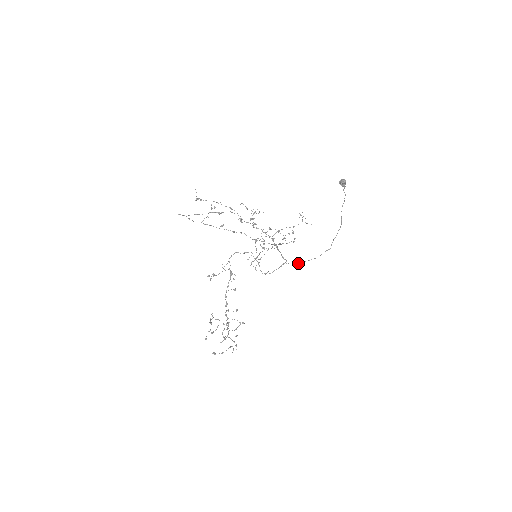
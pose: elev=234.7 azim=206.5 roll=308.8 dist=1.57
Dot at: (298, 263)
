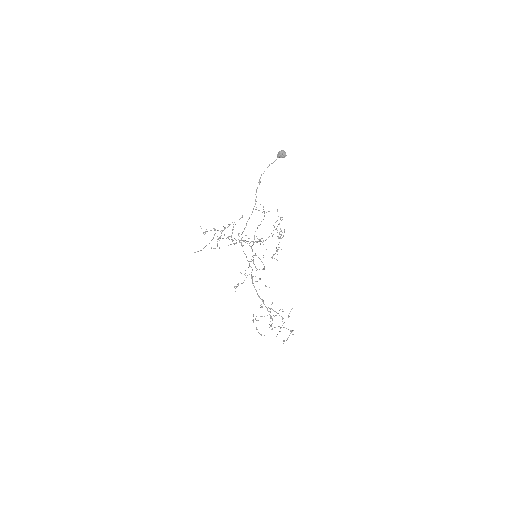
Dot at: occluded
